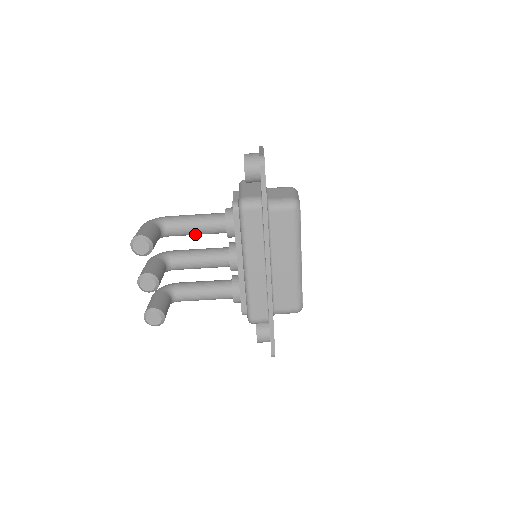
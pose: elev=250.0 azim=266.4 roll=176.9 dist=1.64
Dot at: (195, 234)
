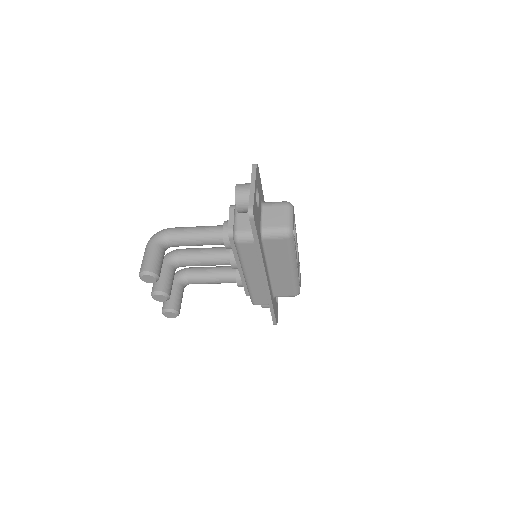
Dot at: (197, 245)
